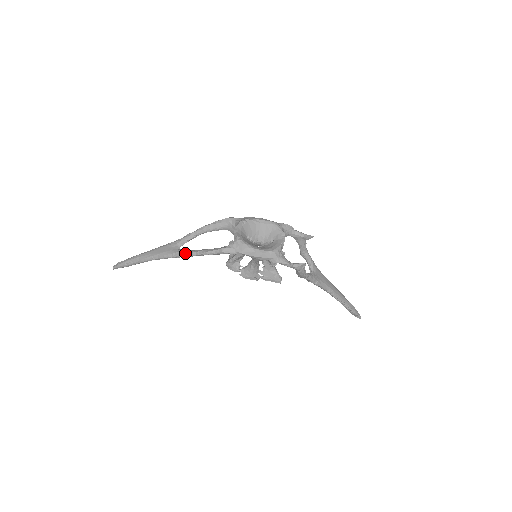
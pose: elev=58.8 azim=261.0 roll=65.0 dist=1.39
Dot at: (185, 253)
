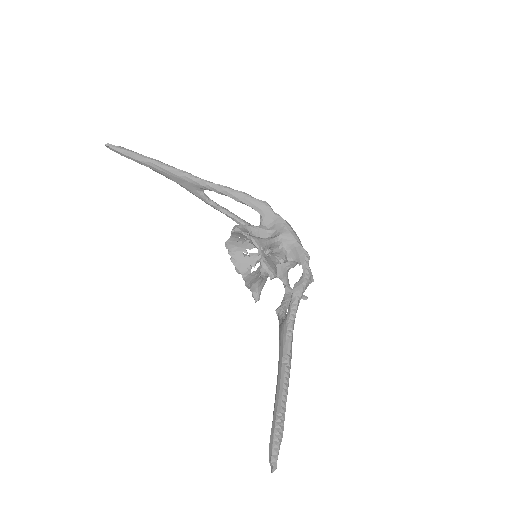
Dot at: (220, 185)
